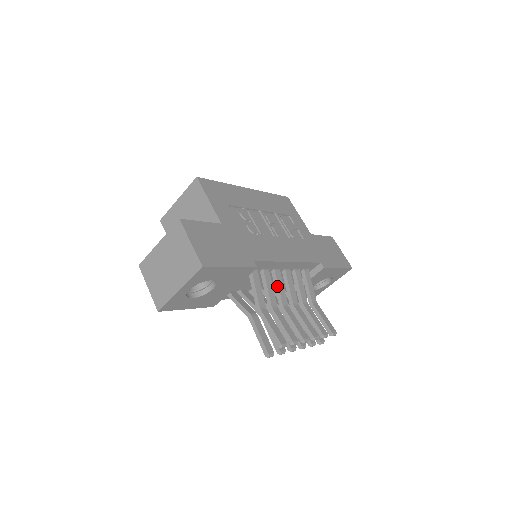
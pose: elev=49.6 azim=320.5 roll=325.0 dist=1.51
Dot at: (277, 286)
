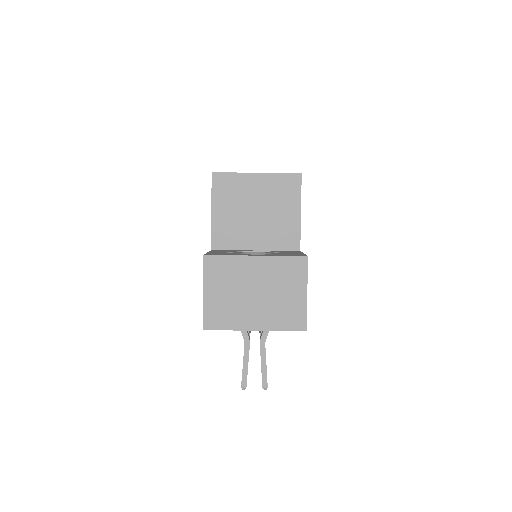
Dot at: occluded
